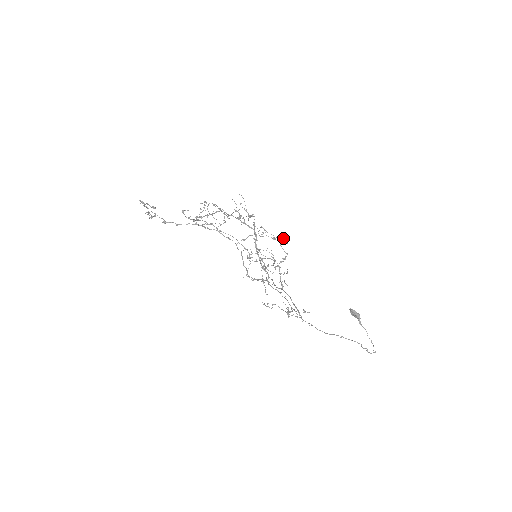
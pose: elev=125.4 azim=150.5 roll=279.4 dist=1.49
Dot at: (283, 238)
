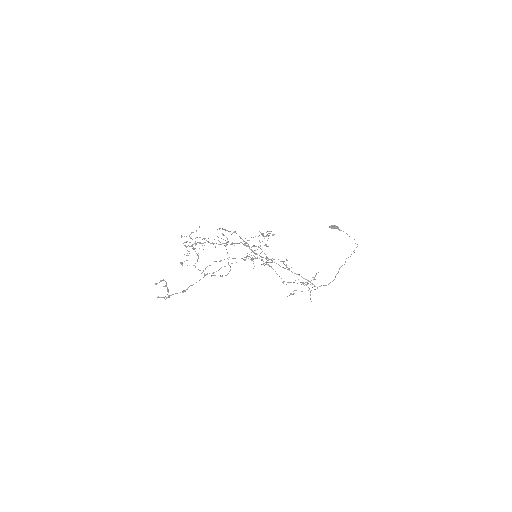
Dot at: occluded
